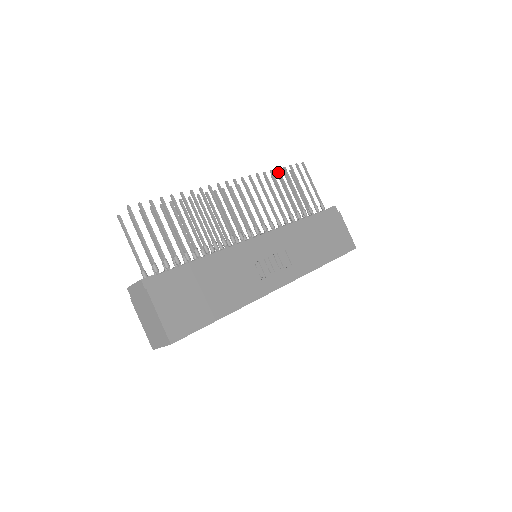
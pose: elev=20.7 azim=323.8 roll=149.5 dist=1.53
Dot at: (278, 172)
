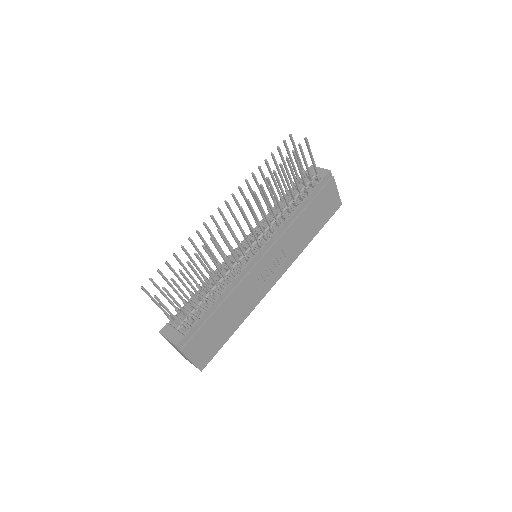
Dot at: (281, 167)
